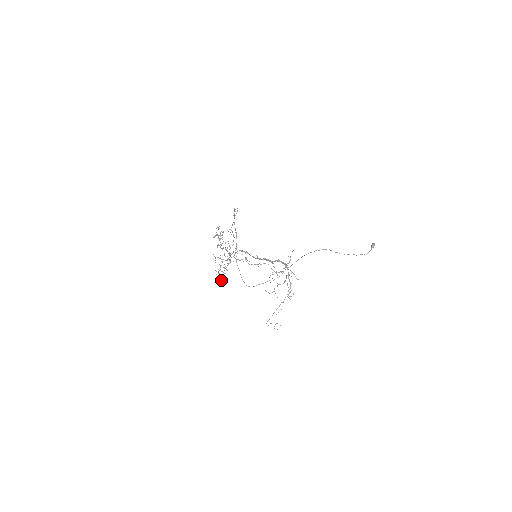
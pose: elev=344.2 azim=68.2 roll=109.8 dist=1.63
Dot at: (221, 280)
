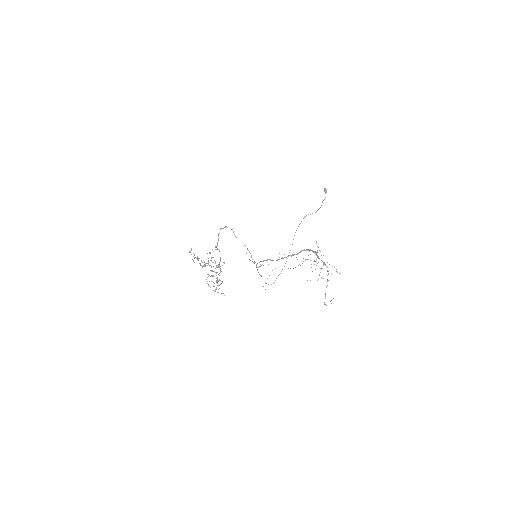
Dot at: occluded
